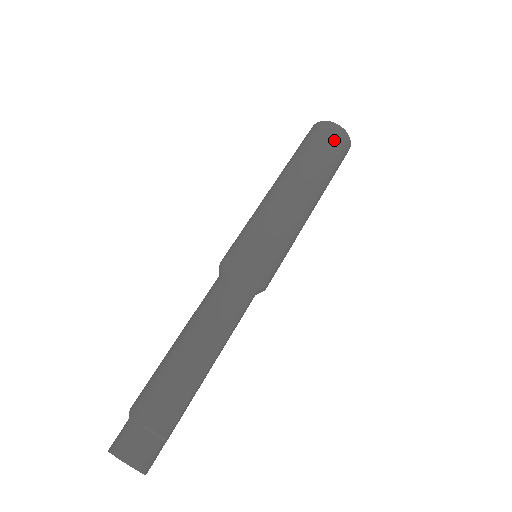
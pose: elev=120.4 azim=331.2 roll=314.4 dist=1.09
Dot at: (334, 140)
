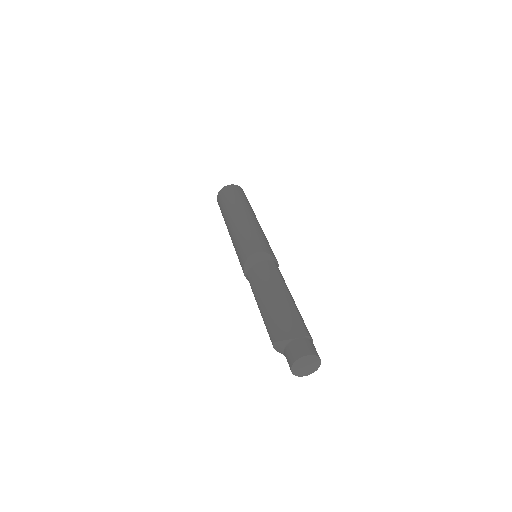
Dot at: (244, 193)
